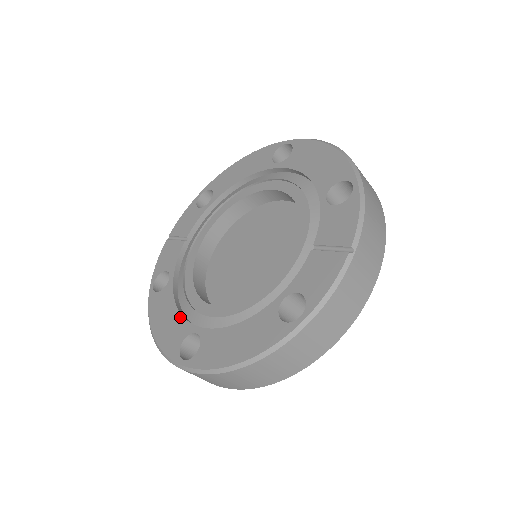
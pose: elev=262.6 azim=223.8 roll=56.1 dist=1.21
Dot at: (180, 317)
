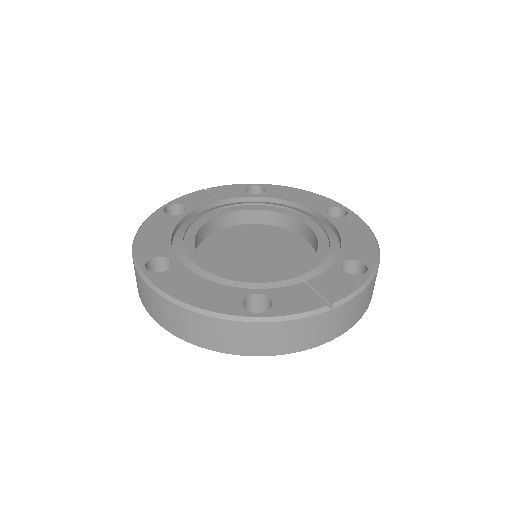
Dot at: (169, 241)
